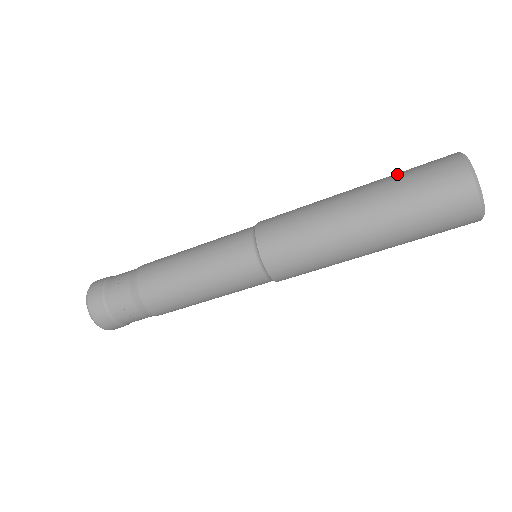
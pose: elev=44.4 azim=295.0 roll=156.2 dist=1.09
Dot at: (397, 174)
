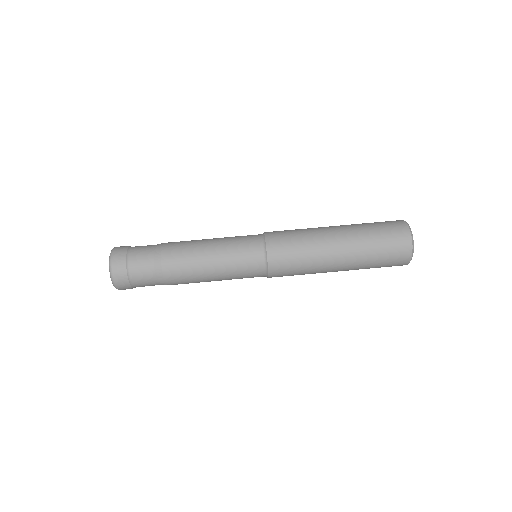
Dot at: occluded
